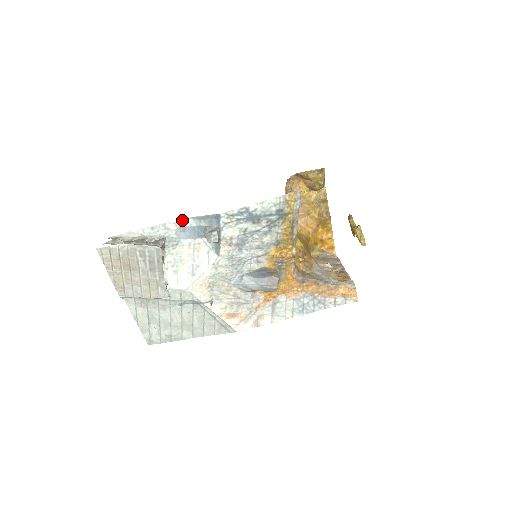
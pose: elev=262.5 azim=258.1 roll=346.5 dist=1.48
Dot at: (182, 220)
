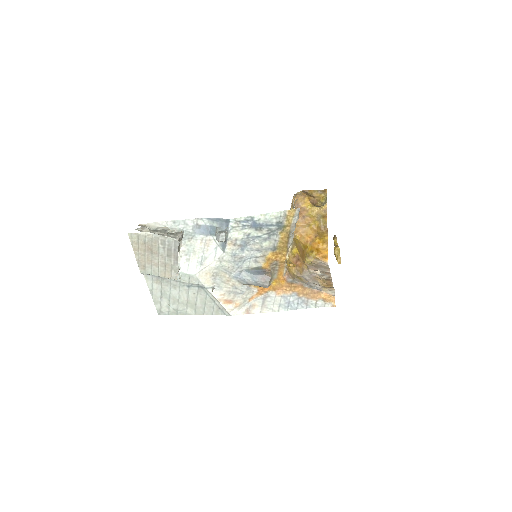
Dot at: (199, 219)
